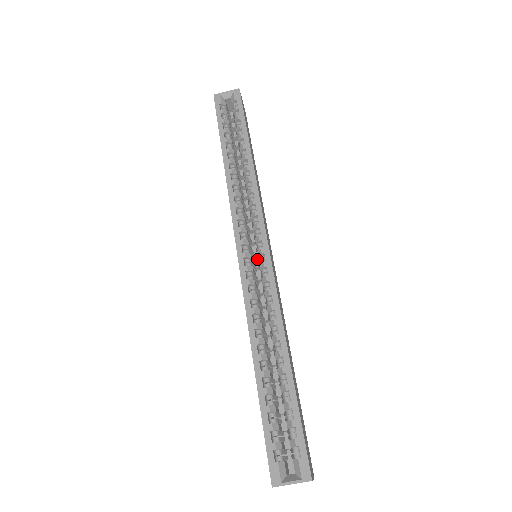
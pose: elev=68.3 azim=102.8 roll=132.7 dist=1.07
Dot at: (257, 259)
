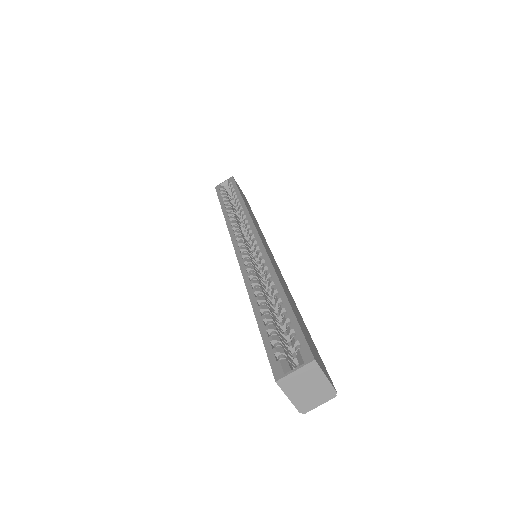
Dot at: occluded
